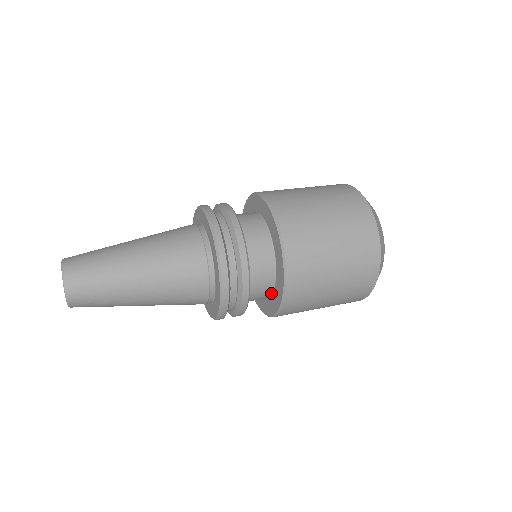
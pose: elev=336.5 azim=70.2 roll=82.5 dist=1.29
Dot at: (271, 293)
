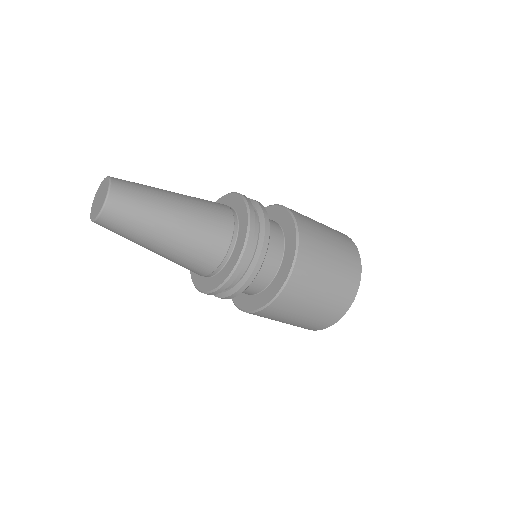
Dot at: (280, 262)
